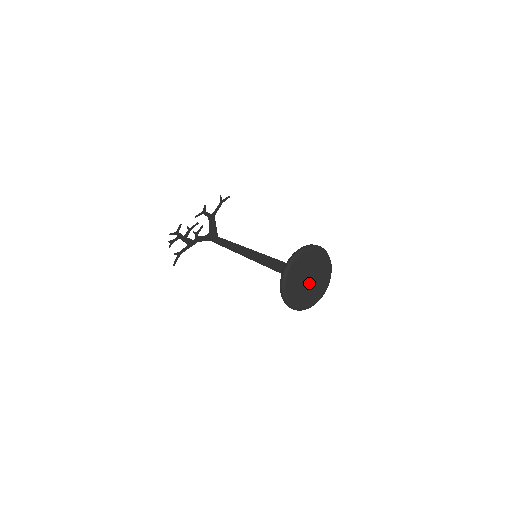
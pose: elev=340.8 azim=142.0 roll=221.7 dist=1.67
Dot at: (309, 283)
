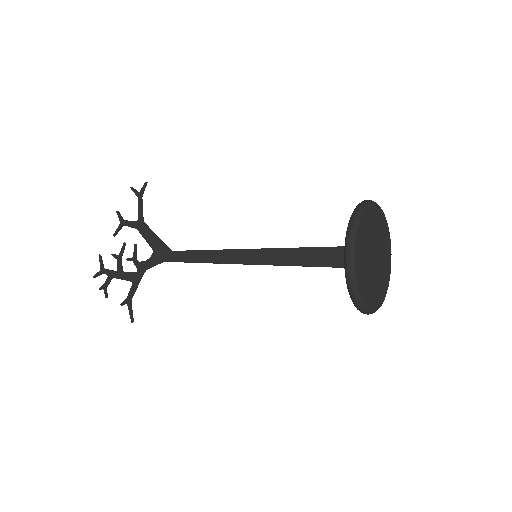
Dot at: (377, 262)
